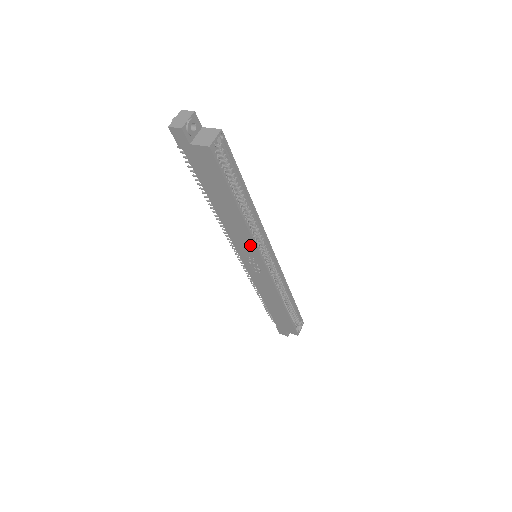
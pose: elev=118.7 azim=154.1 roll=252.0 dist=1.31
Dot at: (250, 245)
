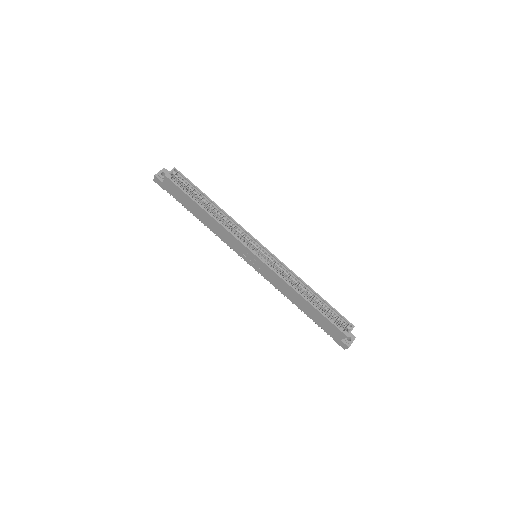
Dot at: (234, 240)
